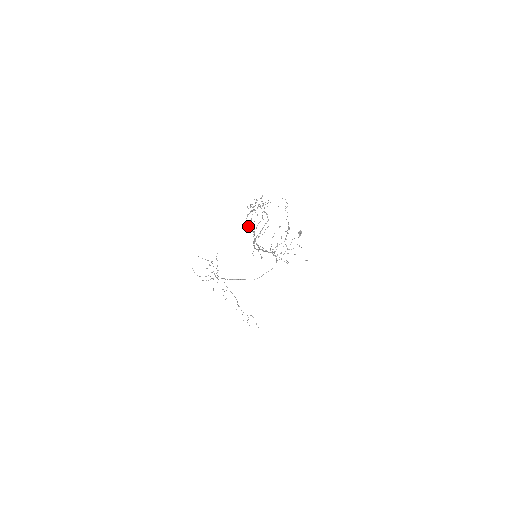
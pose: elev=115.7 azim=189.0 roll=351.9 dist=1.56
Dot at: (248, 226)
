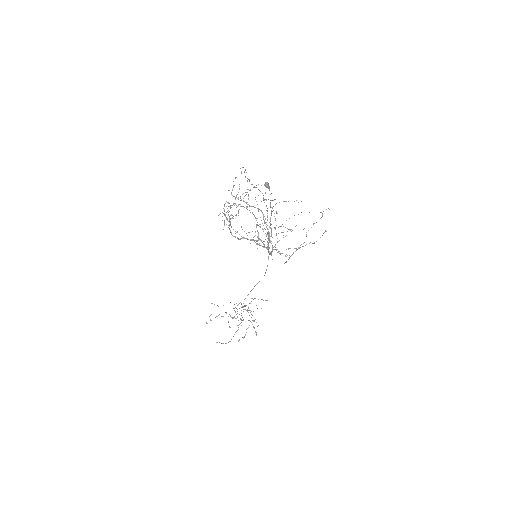
Dot at: occluded
